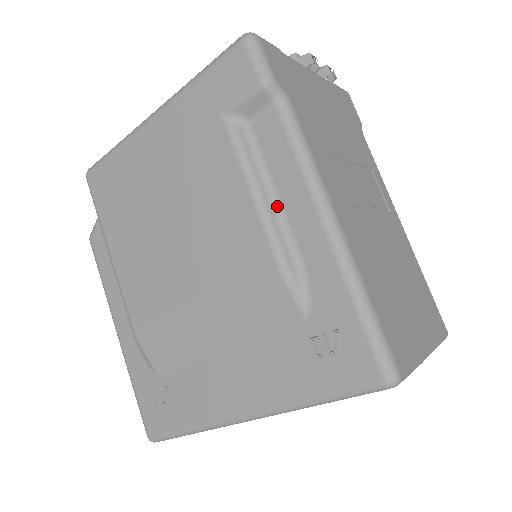
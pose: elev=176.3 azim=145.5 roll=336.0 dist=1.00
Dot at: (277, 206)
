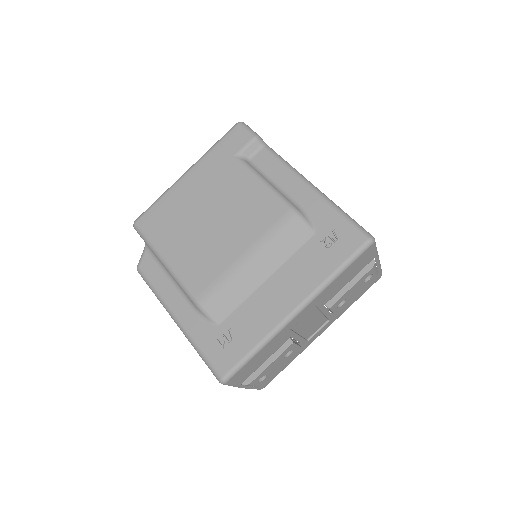
Dot at: (279, 188)
